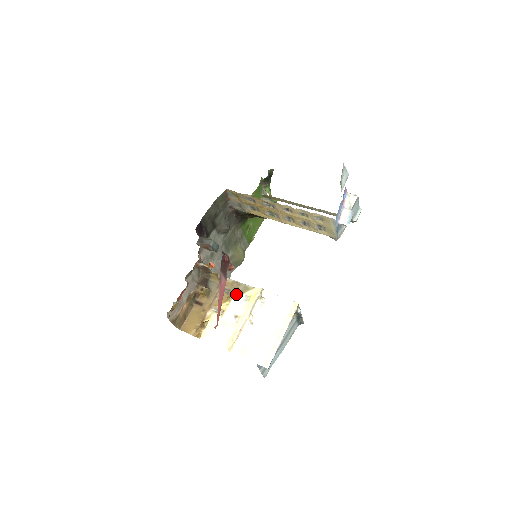
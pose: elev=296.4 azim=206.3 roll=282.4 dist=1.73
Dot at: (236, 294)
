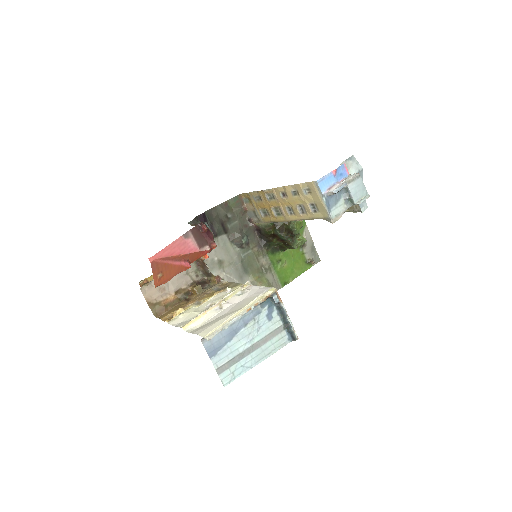
Dot at: (223, 290)
